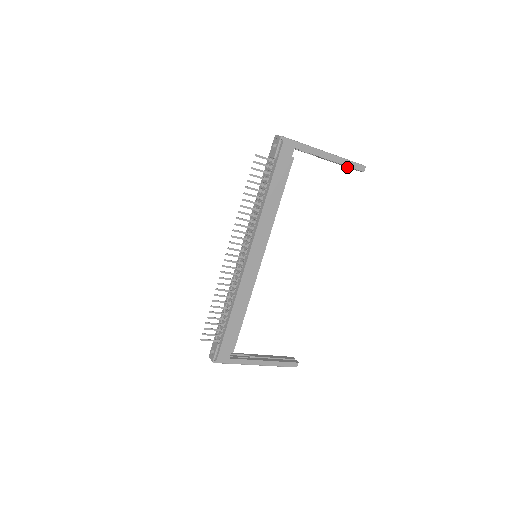
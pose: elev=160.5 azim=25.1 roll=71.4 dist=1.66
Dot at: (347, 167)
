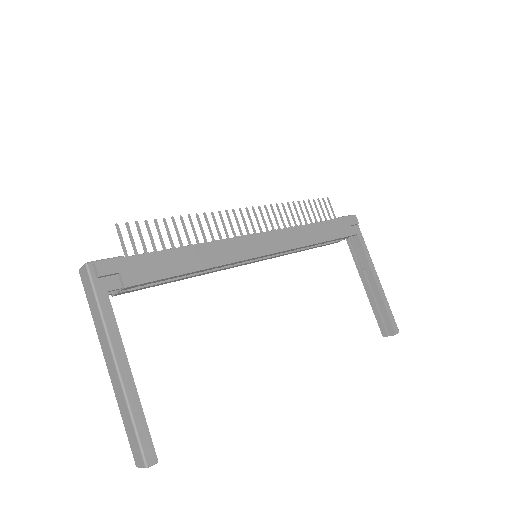
Dot at: (378, 321)
